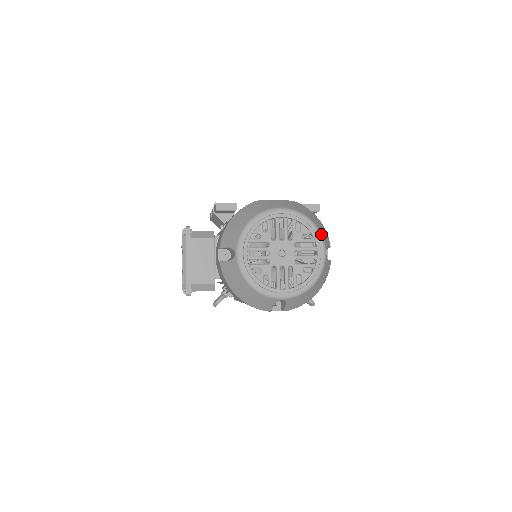
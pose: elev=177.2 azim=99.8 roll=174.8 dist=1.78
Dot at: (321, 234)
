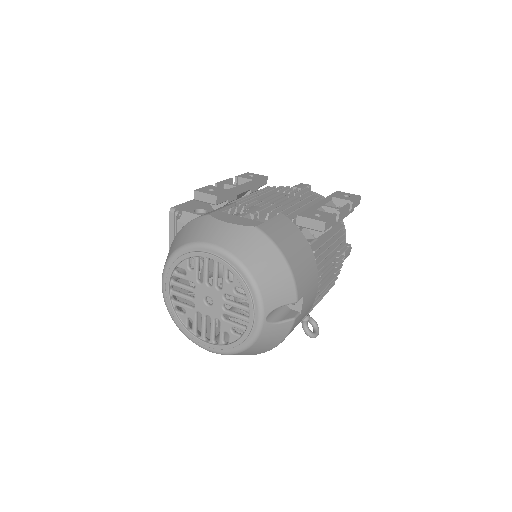
Dot at: (259, 294)
